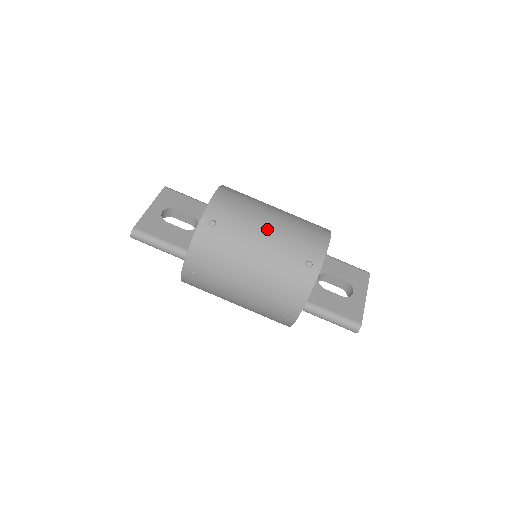
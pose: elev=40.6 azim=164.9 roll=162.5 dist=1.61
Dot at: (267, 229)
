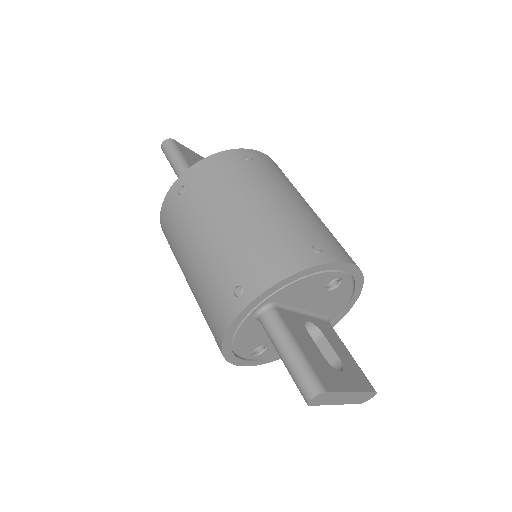
Dot at: (297, 201)
